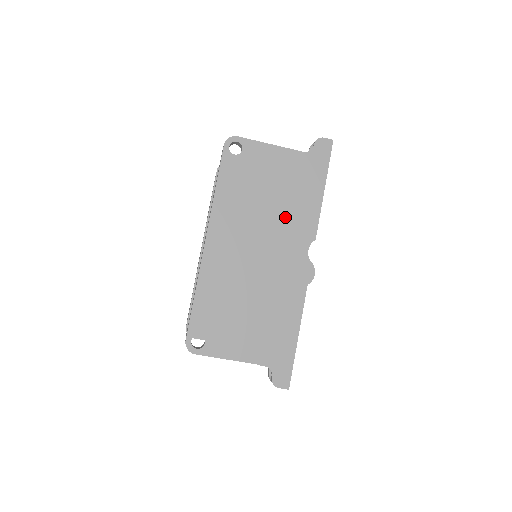
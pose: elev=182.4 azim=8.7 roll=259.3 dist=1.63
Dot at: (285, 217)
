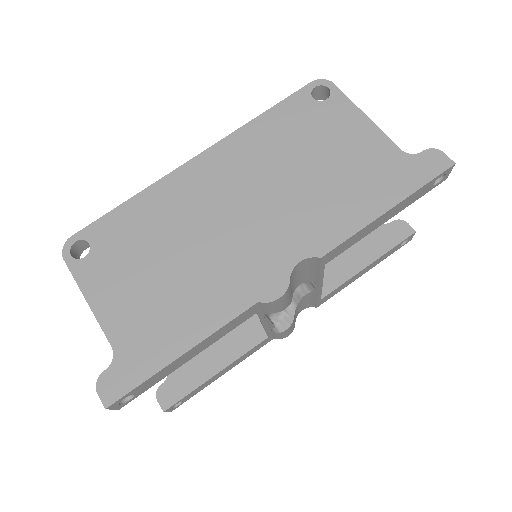
Dot at: (308, 201)
